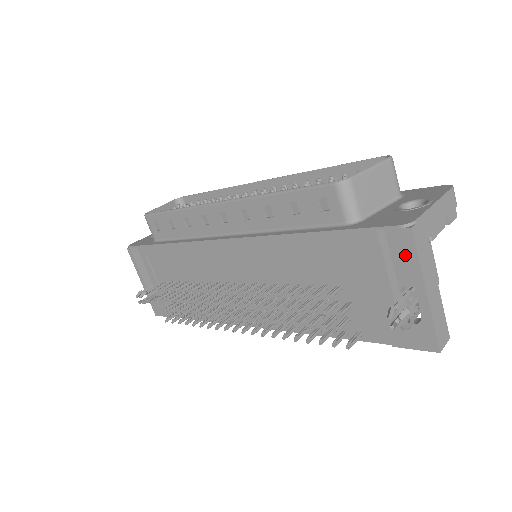
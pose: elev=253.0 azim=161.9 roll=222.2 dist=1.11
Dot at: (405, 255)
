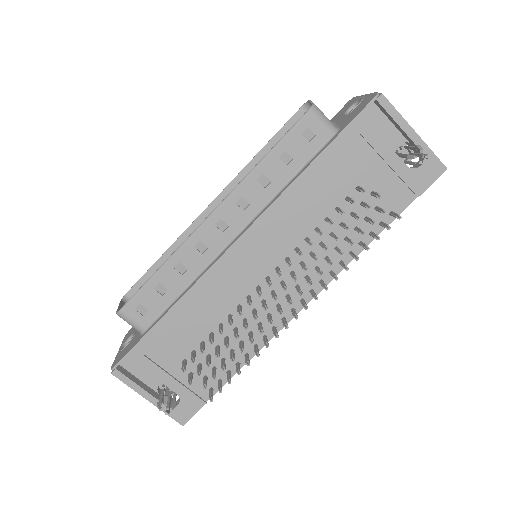
Dot at: (383, 124)
